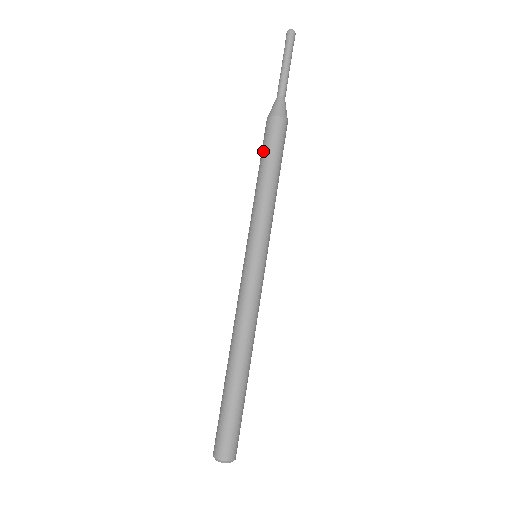
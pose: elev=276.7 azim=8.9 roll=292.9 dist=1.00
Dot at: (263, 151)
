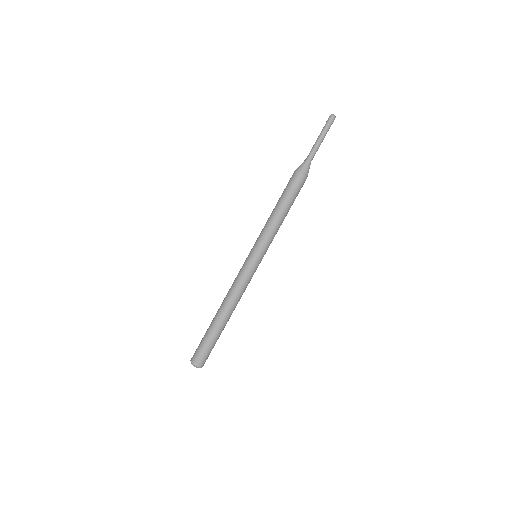
Dot at: occluded
